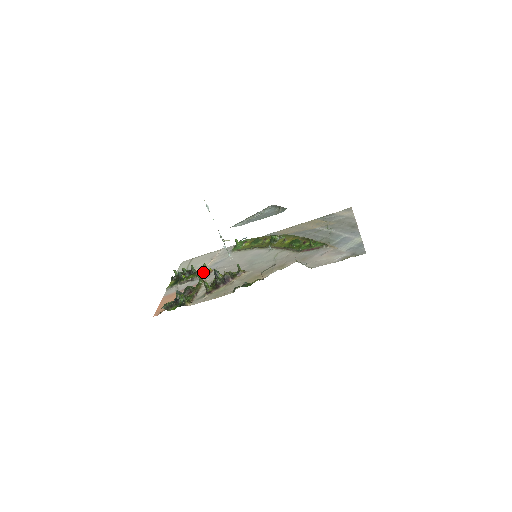
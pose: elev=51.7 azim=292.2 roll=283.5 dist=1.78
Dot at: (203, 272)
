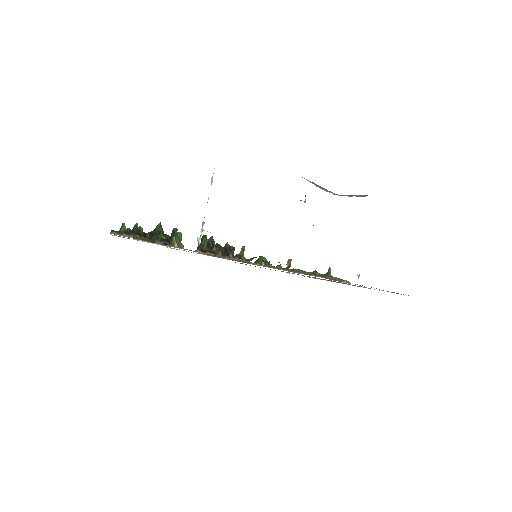
Dot at: occluded
